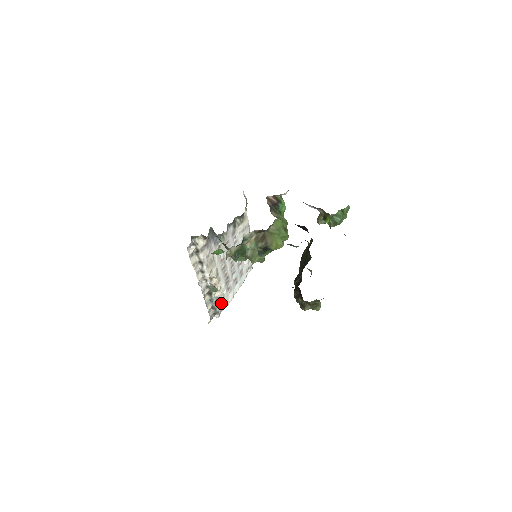
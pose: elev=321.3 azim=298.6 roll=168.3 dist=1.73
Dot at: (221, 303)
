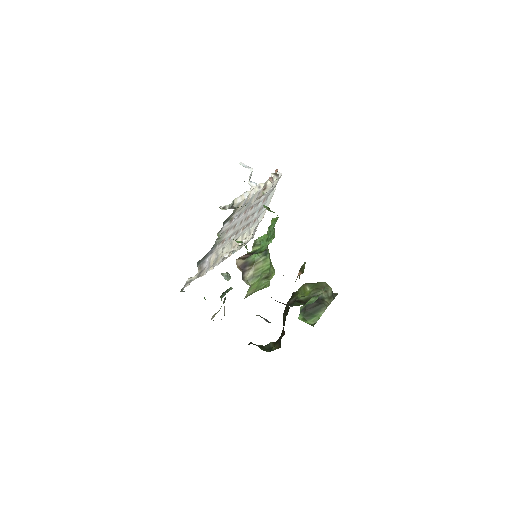
Dot at: (251, 235)
